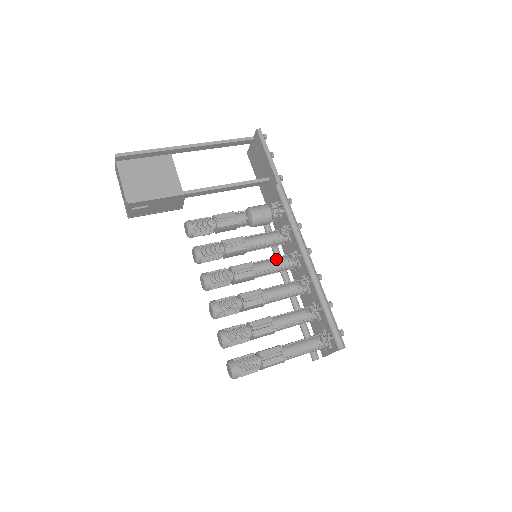
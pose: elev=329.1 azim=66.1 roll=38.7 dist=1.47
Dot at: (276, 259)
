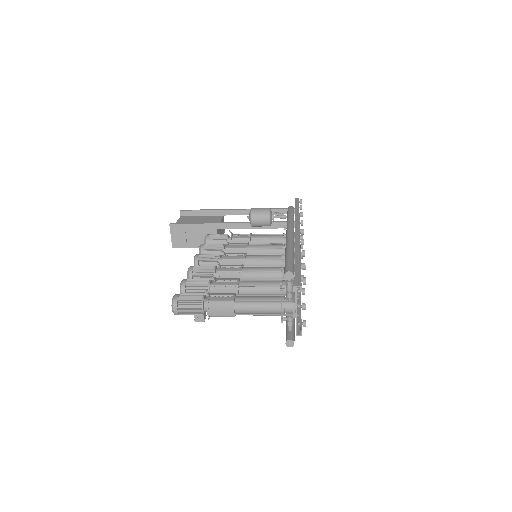
Dot at: (272, 255)
